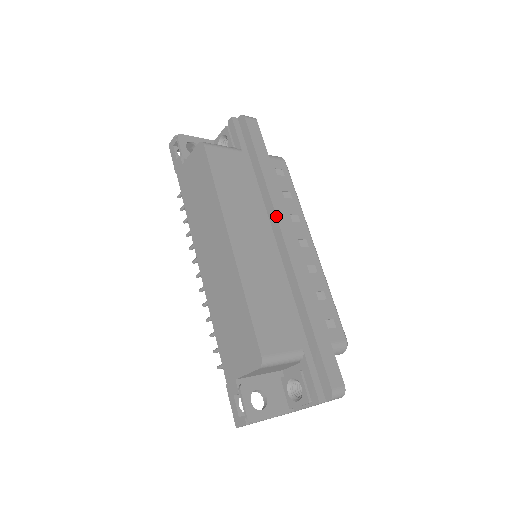
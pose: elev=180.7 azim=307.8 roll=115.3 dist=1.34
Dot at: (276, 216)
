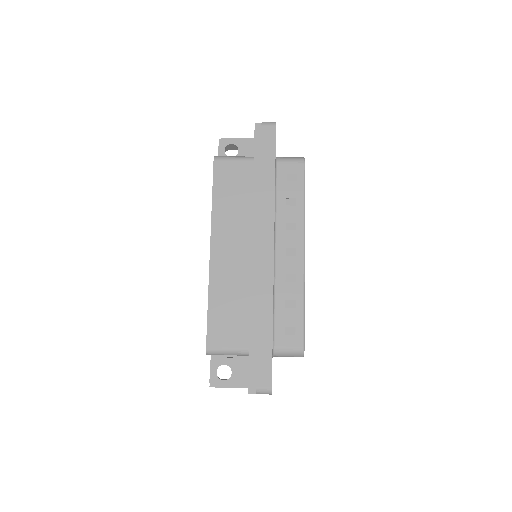
Dot at: (259, 229)
